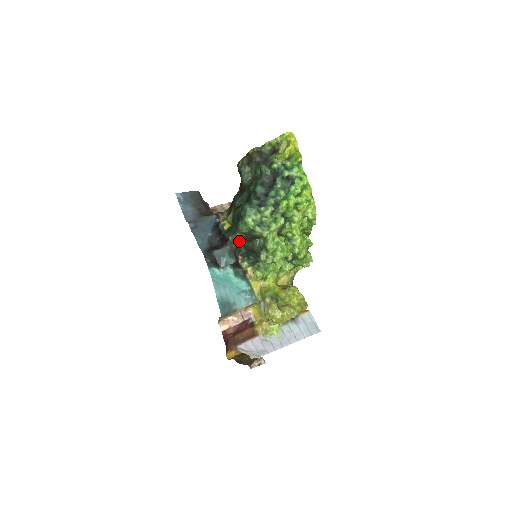
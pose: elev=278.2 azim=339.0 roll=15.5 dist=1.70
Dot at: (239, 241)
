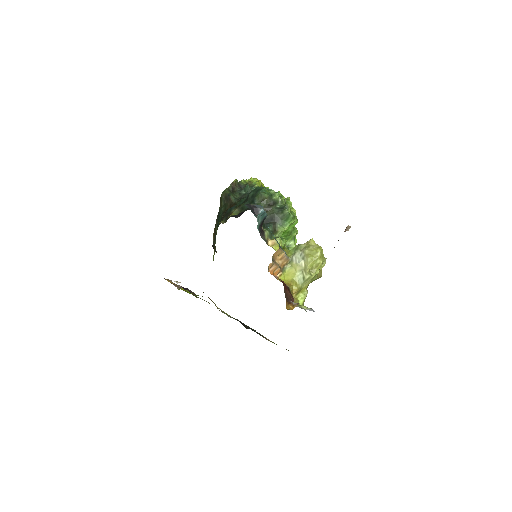
Dot at: occluded
